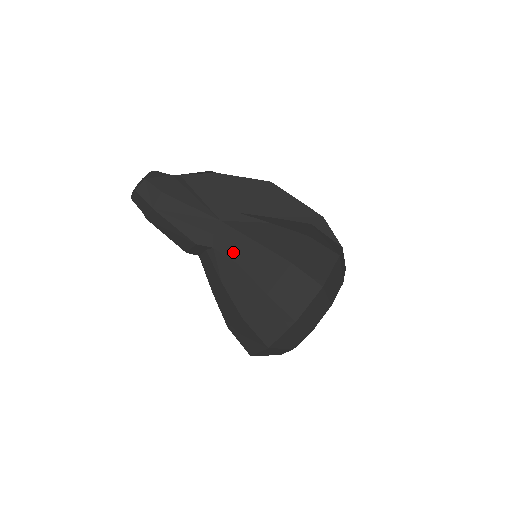
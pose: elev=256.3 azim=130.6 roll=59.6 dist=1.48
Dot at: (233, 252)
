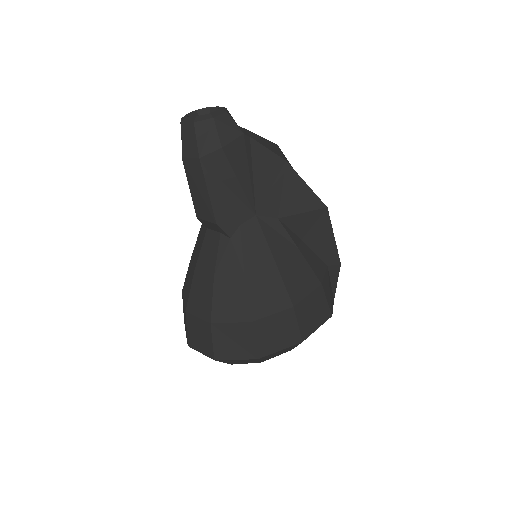
Dot at: (247, 258)
